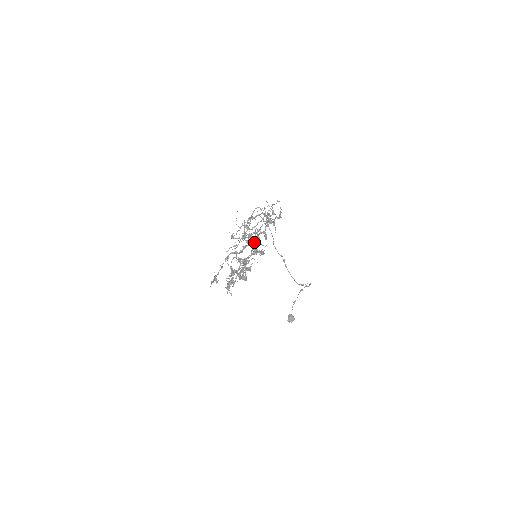
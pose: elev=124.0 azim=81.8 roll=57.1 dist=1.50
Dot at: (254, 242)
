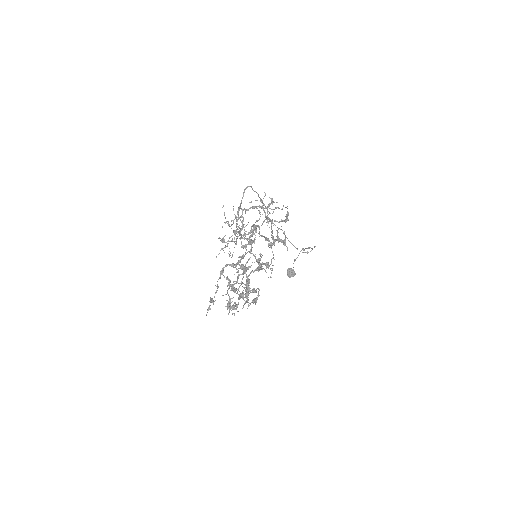
Dot at: (259, 266)
